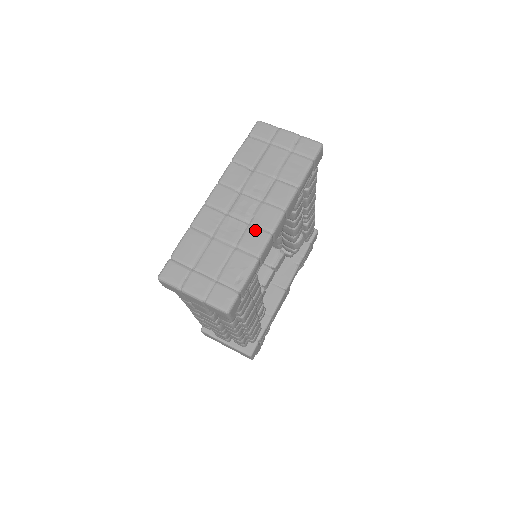
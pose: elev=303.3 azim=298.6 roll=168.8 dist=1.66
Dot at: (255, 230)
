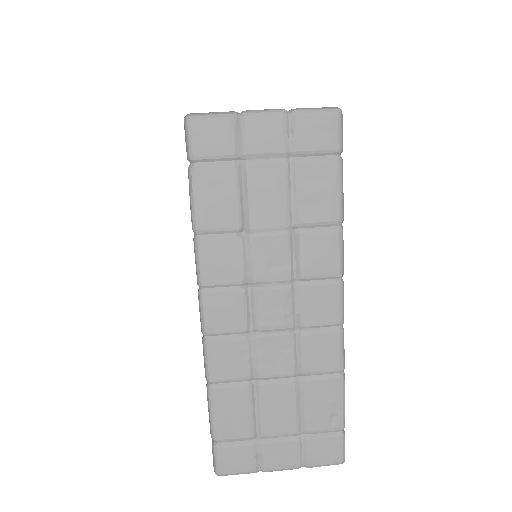
Dot at: (315, 337)
